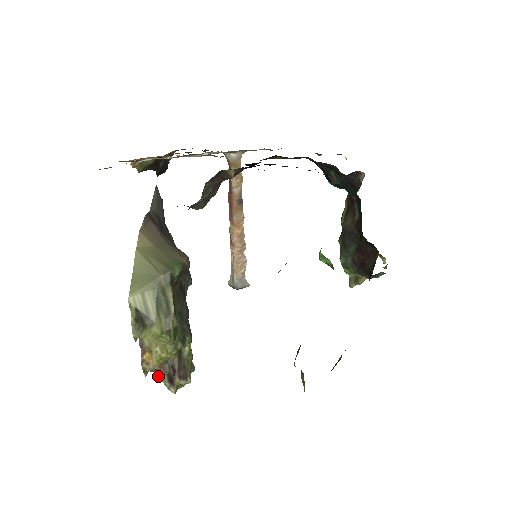
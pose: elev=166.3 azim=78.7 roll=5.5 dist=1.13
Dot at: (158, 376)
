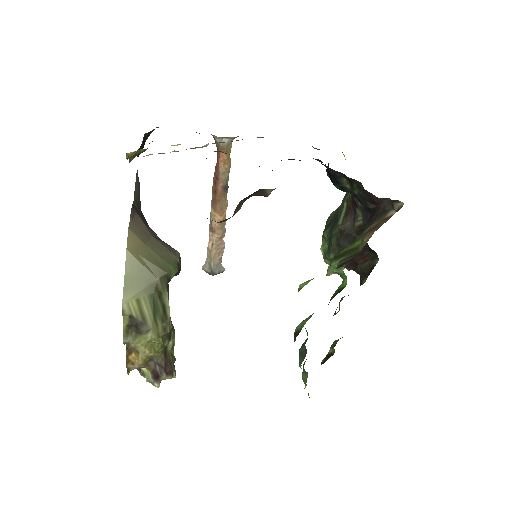
Dot at: (139, 372)
